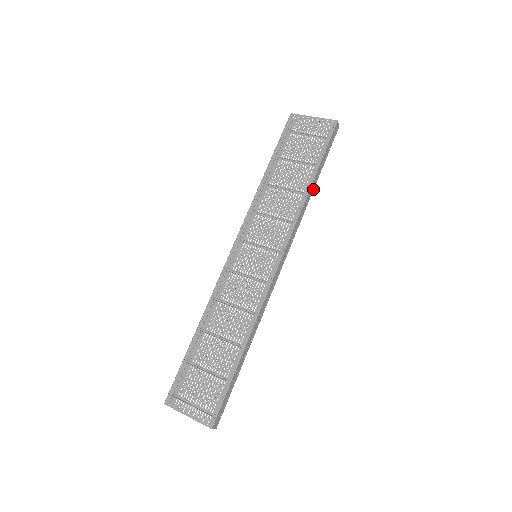
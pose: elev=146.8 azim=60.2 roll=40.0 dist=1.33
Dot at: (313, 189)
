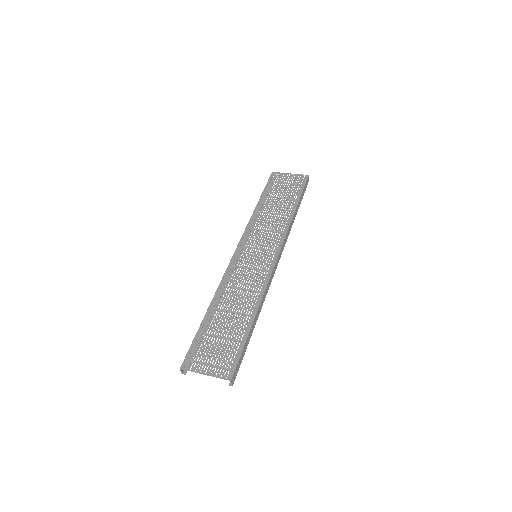
Dot at: (295, 216)
